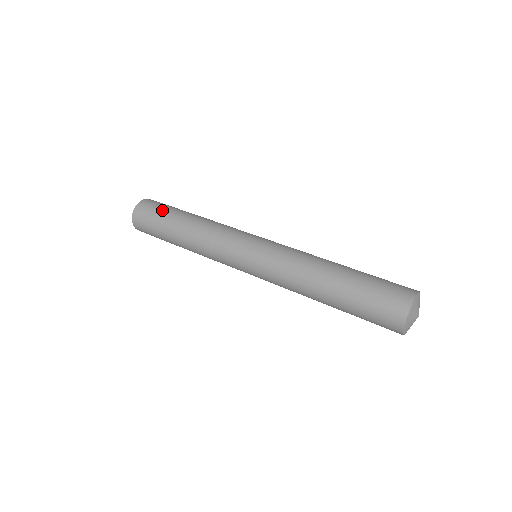
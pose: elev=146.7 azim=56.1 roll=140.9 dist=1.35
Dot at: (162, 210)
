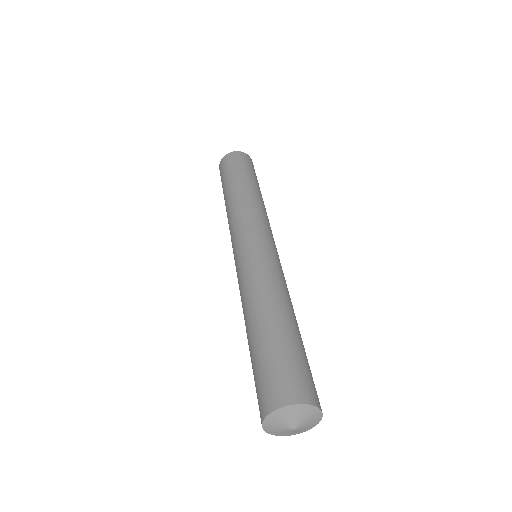
Dot at: (238, 167)
